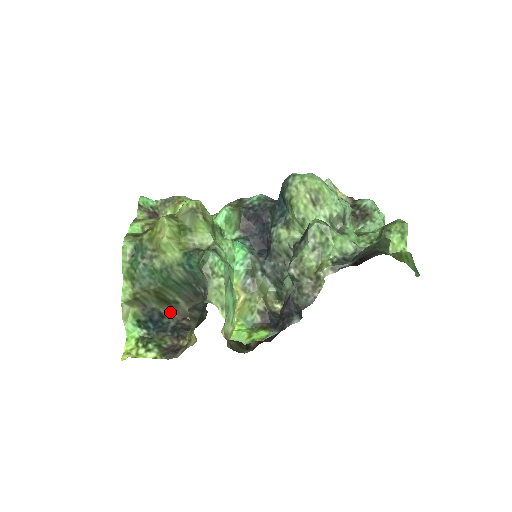
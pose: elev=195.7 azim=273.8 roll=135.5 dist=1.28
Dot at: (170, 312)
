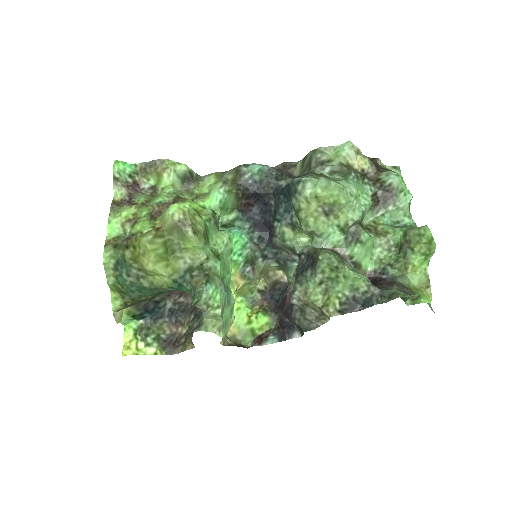
Dot at: (165, 296)
